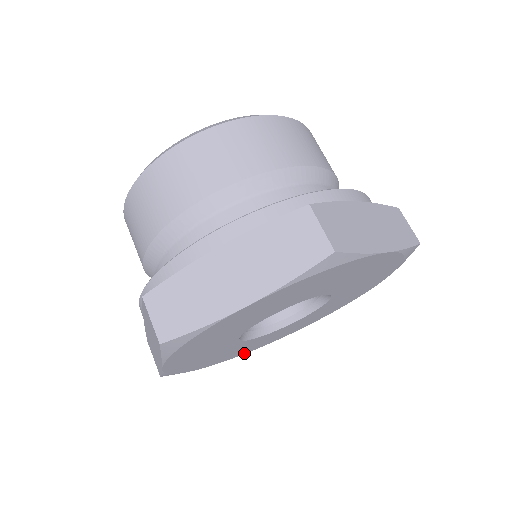
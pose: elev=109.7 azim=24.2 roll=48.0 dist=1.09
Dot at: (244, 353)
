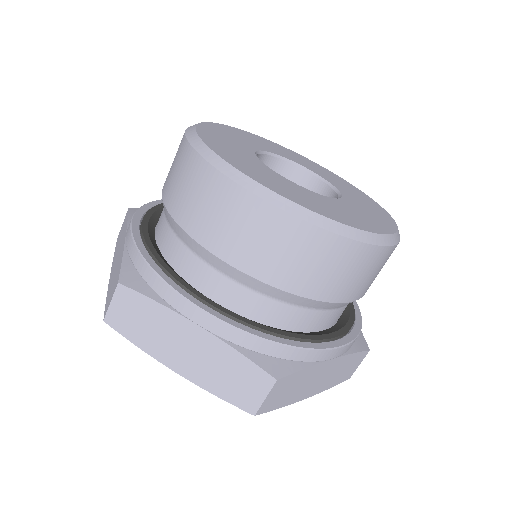
Dot at: occluded
